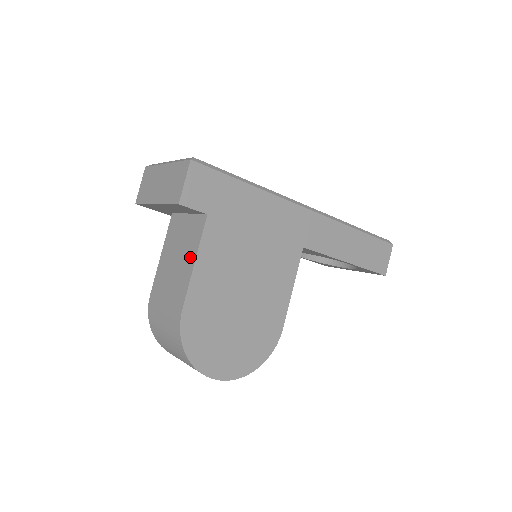
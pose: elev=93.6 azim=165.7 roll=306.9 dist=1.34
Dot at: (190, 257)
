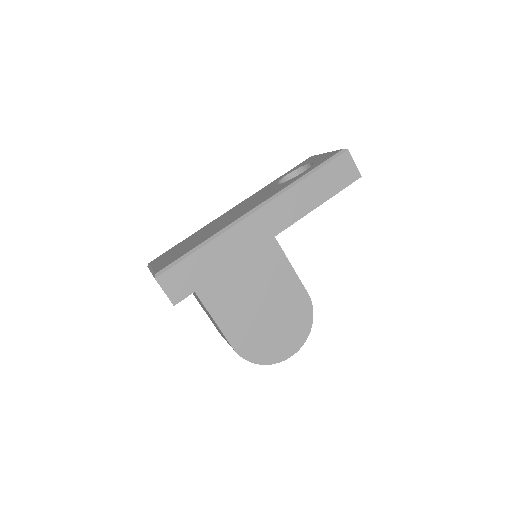
Dot at: occluded
